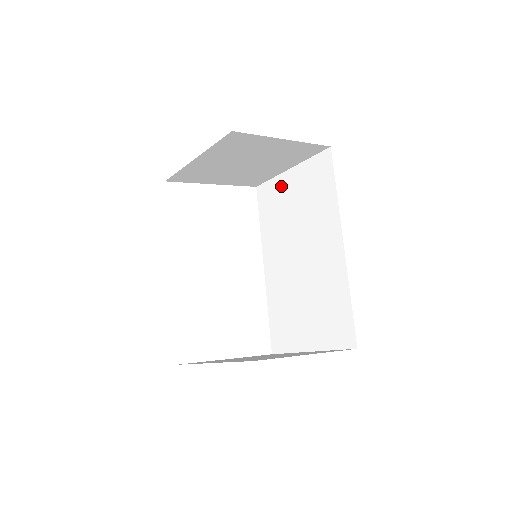
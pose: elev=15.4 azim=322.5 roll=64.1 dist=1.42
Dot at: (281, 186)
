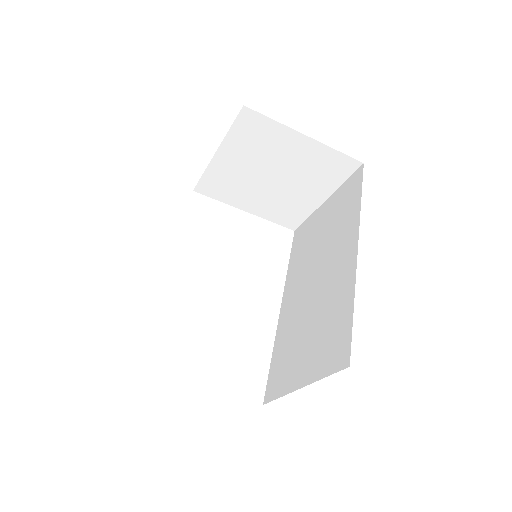
Dot at: (315, 220)
